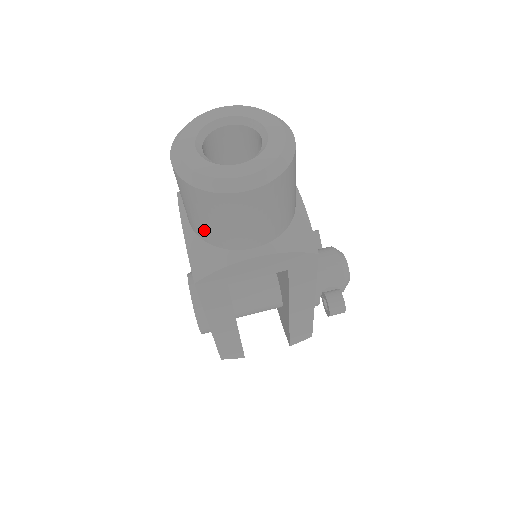
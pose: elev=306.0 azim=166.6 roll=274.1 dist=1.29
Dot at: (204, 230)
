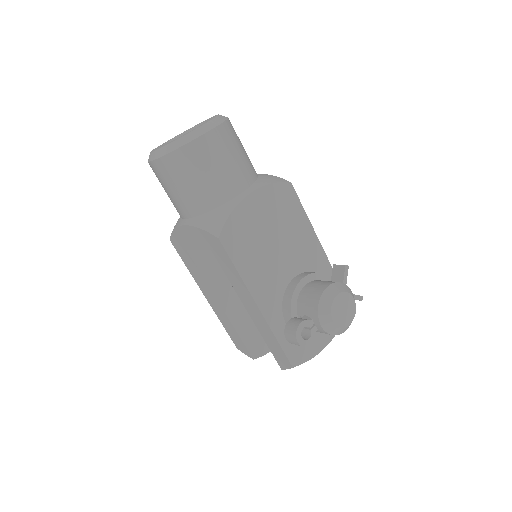
Dot at: occluded
